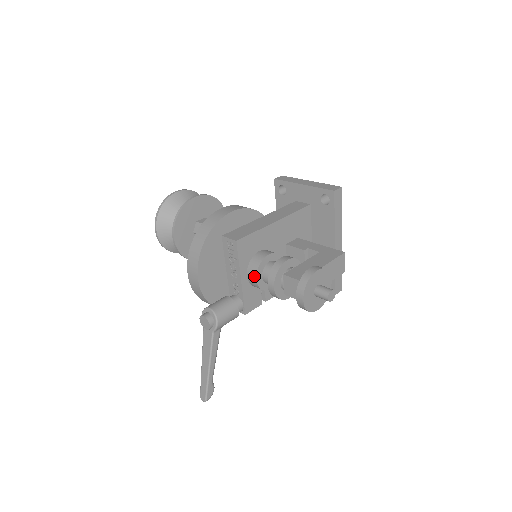
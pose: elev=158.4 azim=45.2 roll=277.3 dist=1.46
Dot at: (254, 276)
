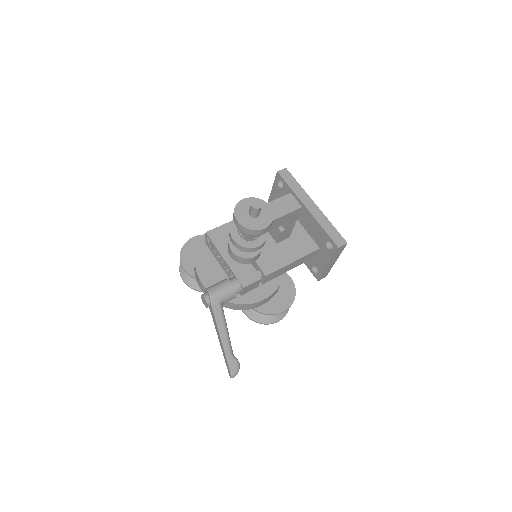
Dot at: (230, 250)
